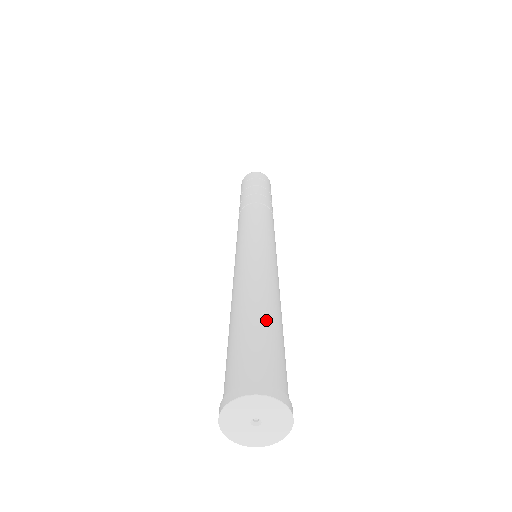
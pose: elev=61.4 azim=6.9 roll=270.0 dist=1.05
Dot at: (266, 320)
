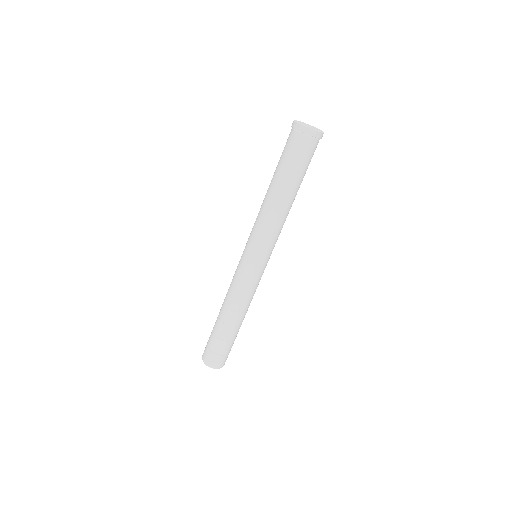
Dot at: occluded
